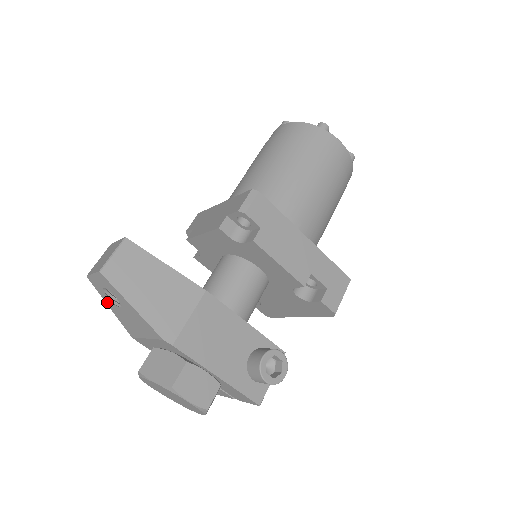
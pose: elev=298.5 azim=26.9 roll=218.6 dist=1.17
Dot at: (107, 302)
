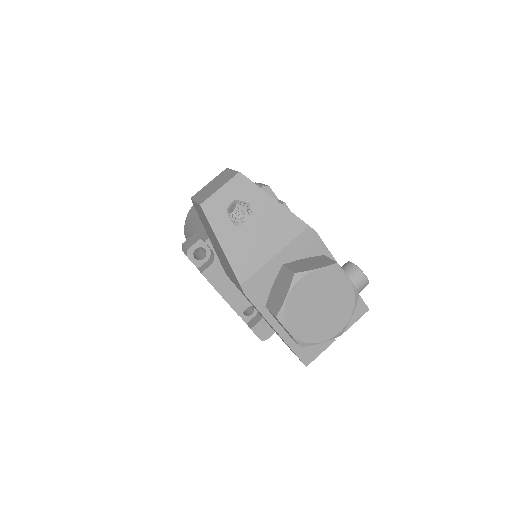
Dot at: (221, 235)
